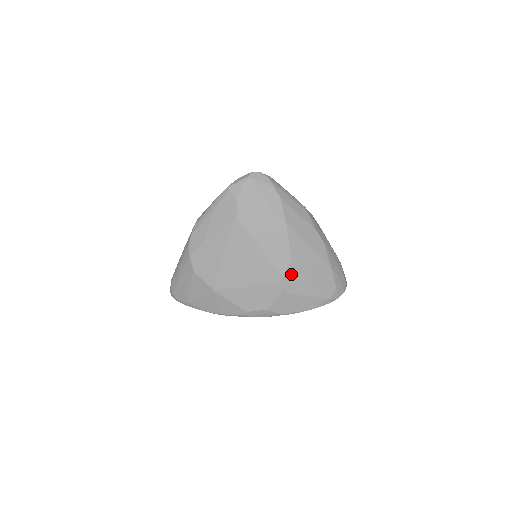
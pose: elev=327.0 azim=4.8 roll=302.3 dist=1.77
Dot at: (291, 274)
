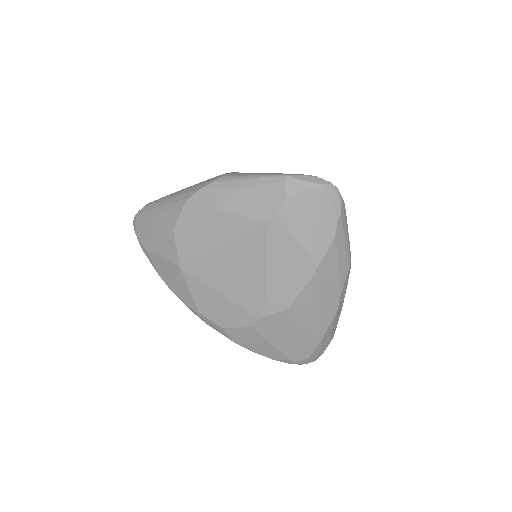
Dot at: (276, 319)
